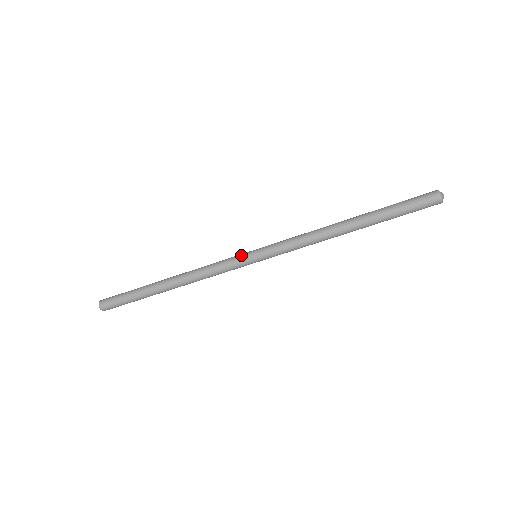
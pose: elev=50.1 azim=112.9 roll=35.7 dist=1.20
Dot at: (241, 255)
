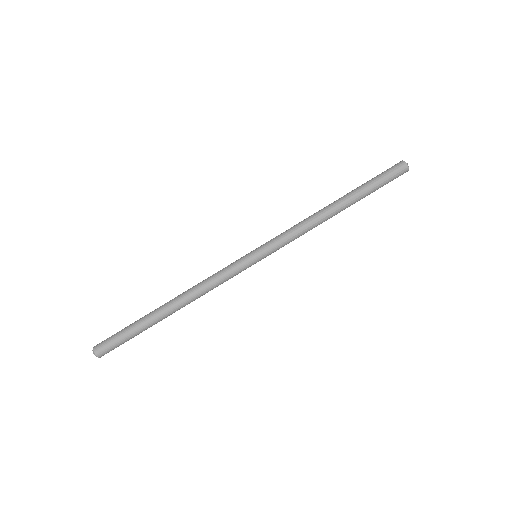
Dot at: occluded
